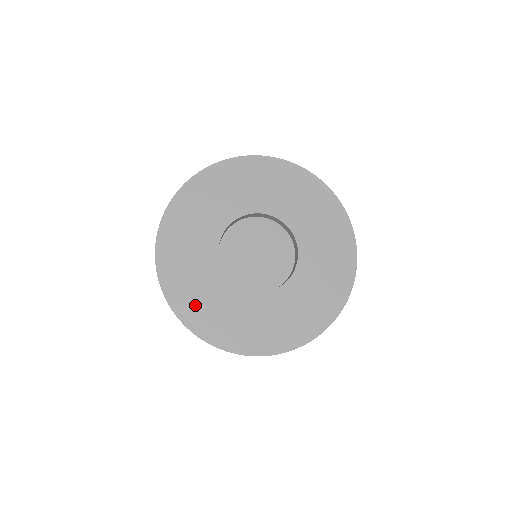
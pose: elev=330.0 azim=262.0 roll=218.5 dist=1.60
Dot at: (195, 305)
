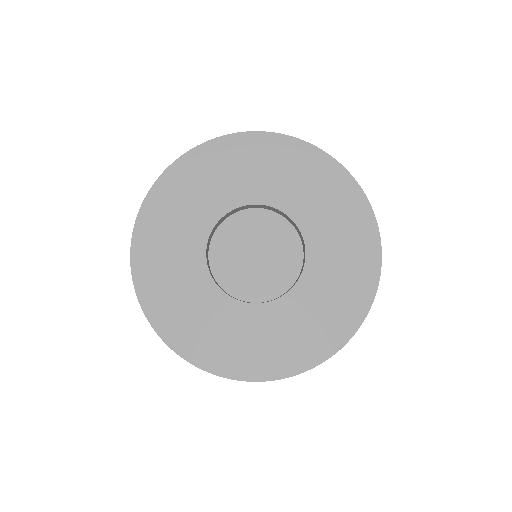
Dot at: (157, 236)
